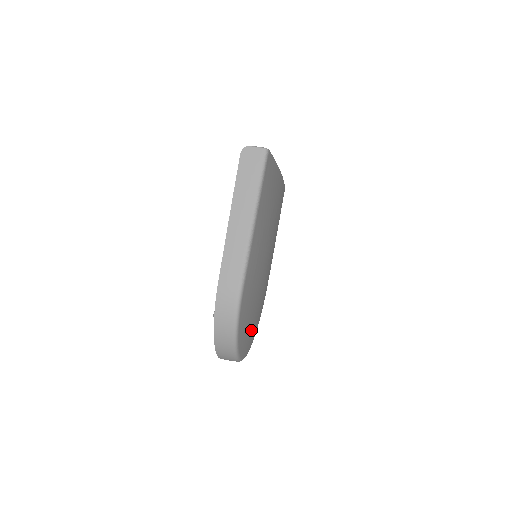
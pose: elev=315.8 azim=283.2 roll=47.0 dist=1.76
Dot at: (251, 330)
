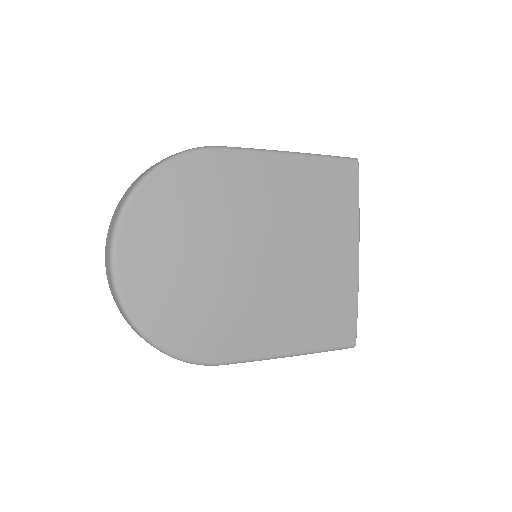
Dot at: (161, 255)
